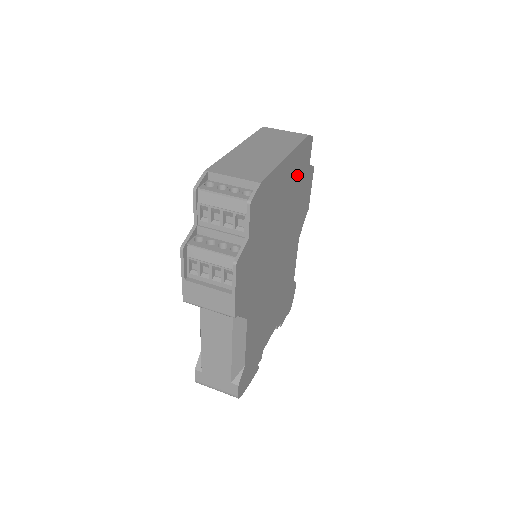
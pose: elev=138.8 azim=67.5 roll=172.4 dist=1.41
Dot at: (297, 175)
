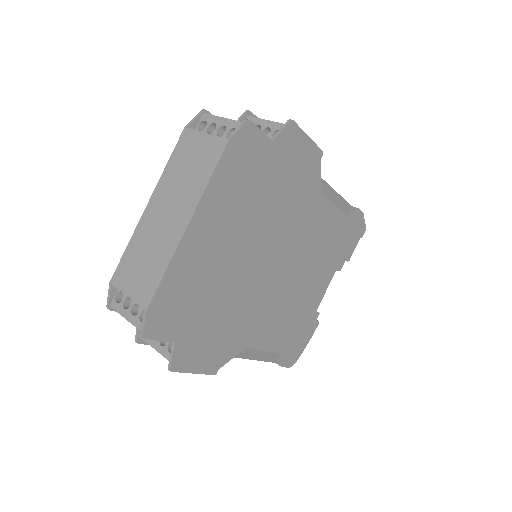
Dot at: (242, 191)
